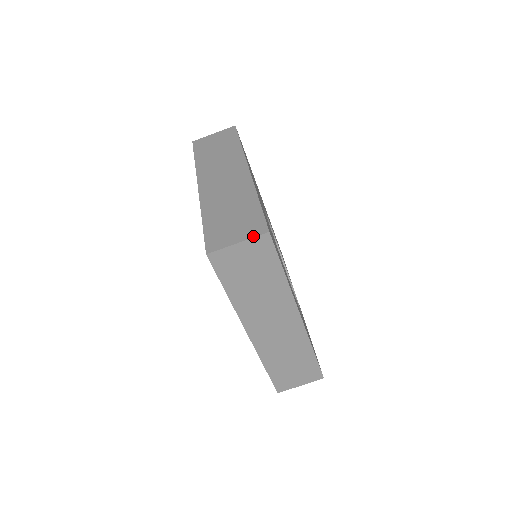
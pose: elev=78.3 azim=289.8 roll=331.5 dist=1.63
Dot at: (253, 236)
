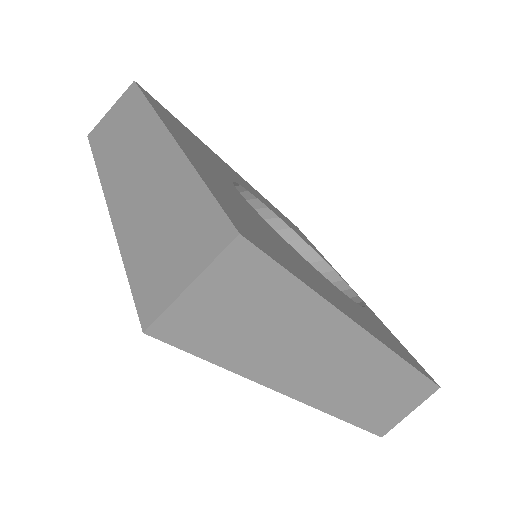
Dot at: (212, 257)
